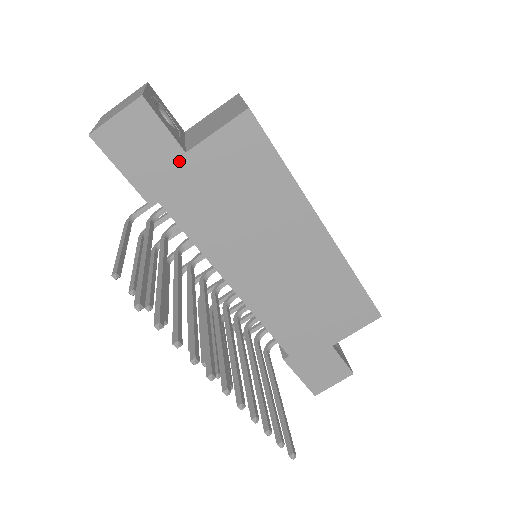
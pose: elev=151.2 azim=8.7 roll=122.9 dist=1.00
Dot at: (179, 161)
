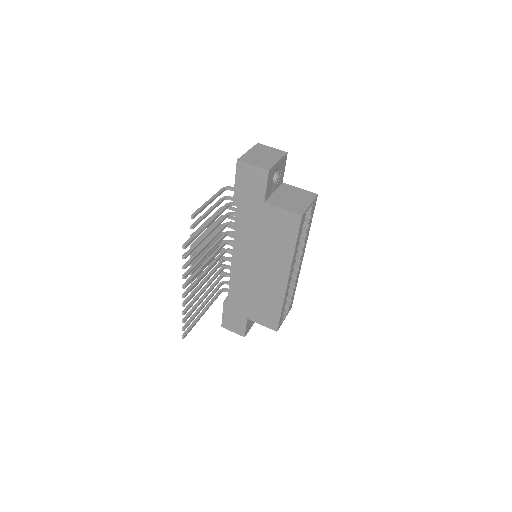
Dot at: (259, 202)
